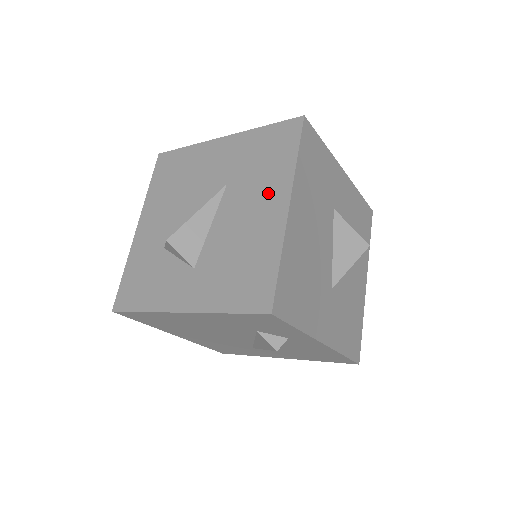
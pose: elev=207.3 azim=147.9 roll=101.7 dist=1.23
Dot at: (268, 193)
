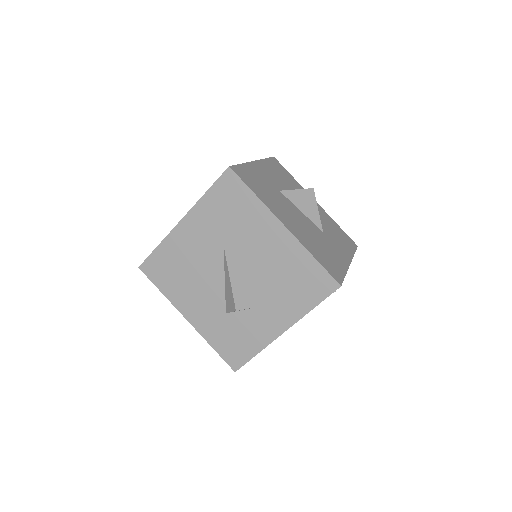
Dot at: (261, 230)
